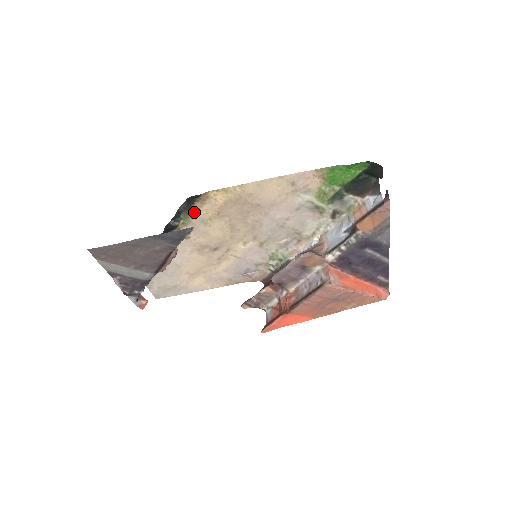
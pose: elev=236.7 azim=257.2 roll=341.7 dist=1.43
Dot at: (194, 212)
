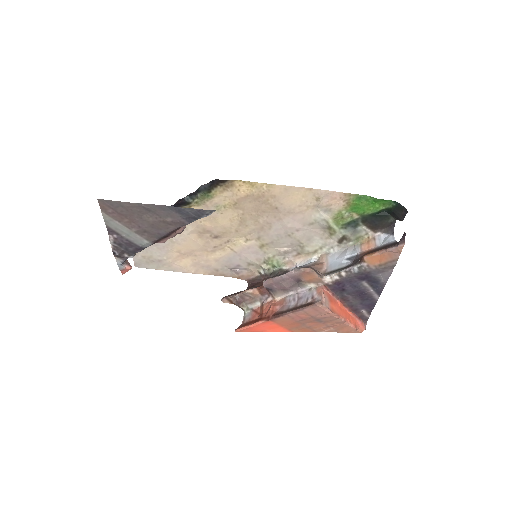
Dot at: (212, 195)
